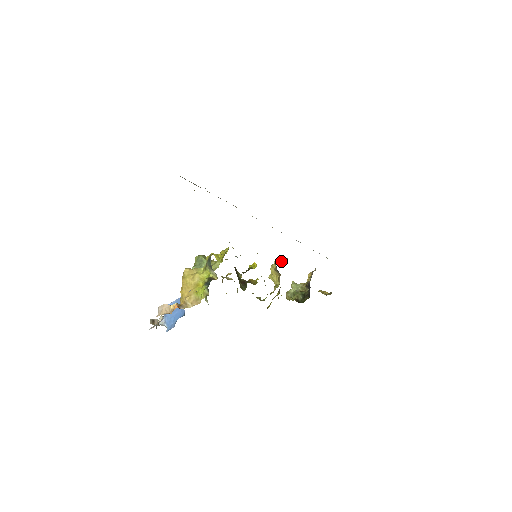
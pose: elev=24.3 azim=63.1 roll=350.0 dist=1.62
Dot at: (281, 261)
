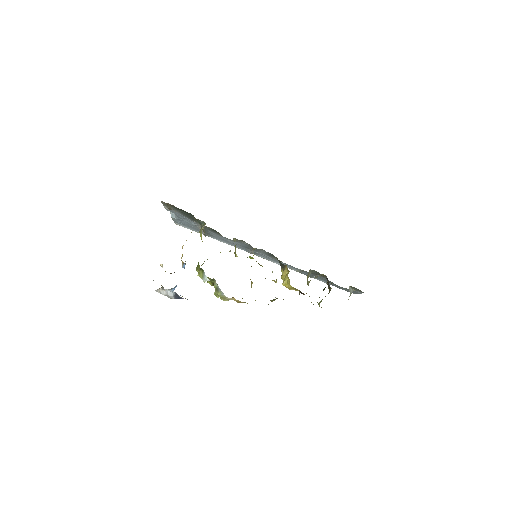
Dot at: occluded
